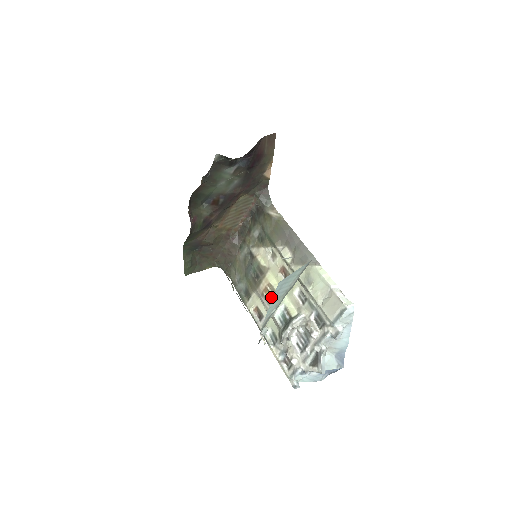
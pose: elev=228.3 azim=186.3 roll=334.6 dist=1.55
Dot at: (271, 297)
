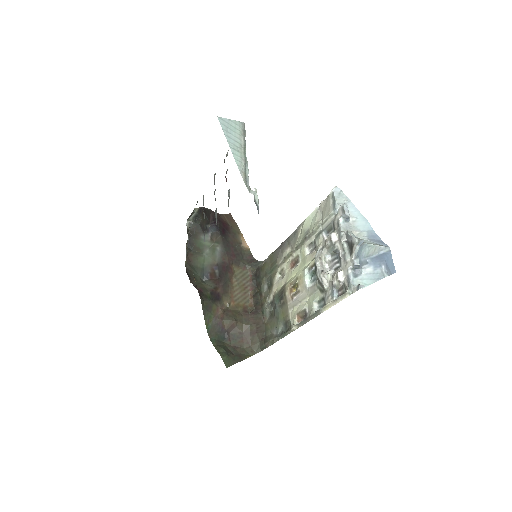
Dot at: (297, 285)
